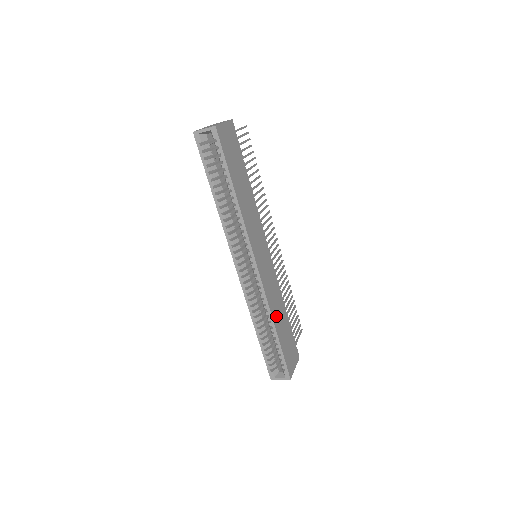
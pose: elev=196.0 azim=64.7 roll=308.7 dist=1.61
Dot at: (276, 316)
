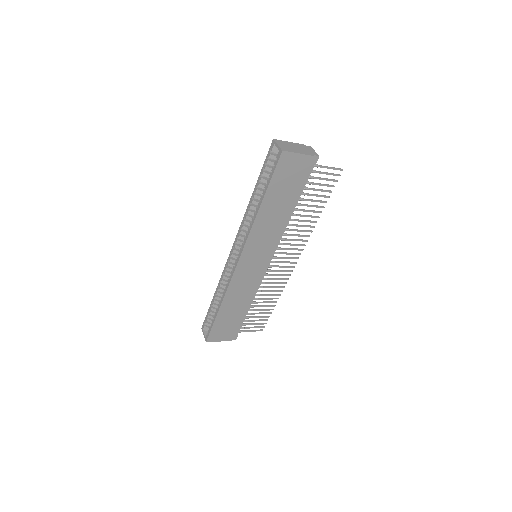
Dot at: (230, 302)
